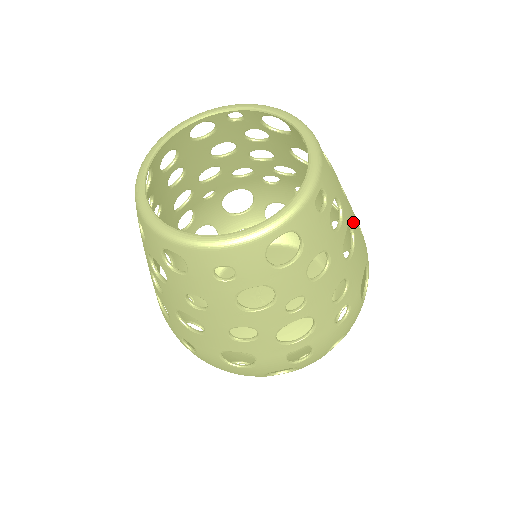
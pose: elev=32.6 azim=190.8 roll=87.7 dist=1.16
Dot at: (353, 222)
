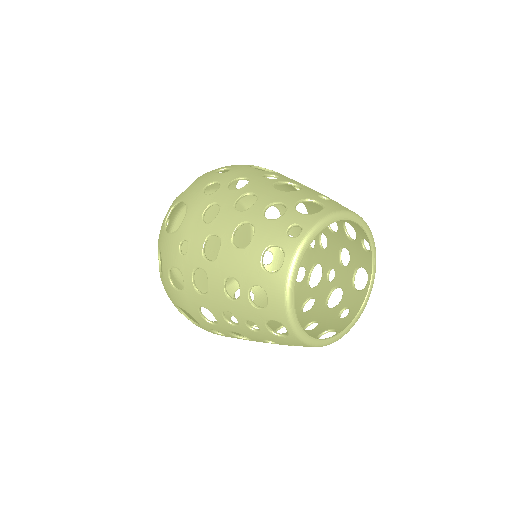
Dot at: occluded
